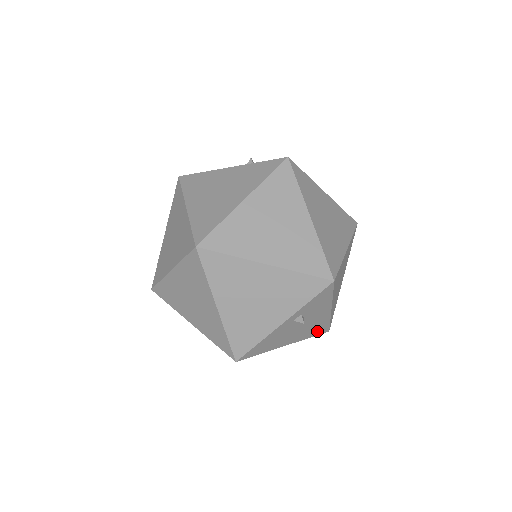
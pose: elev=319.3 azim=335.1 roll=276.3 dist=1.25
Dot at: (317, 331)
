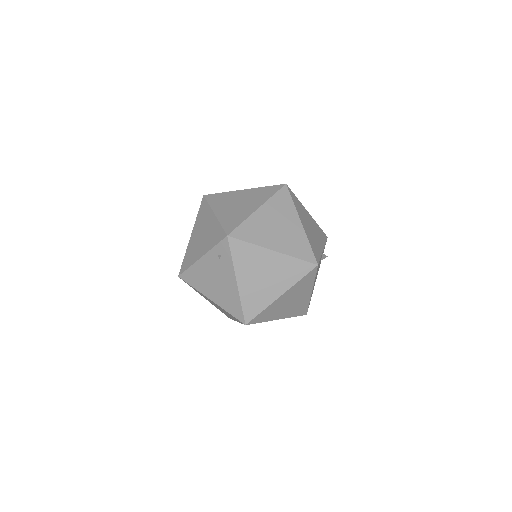
Dot at: occluded
